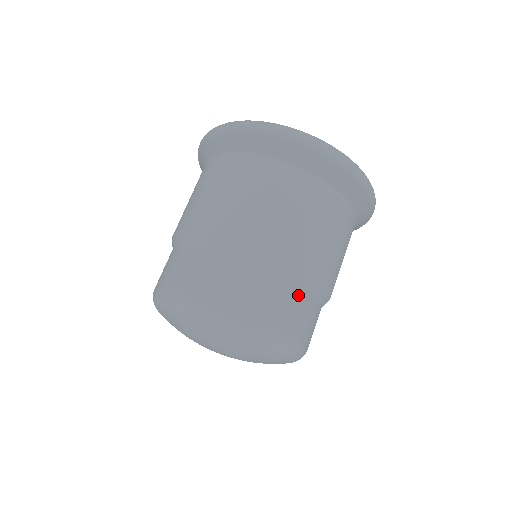
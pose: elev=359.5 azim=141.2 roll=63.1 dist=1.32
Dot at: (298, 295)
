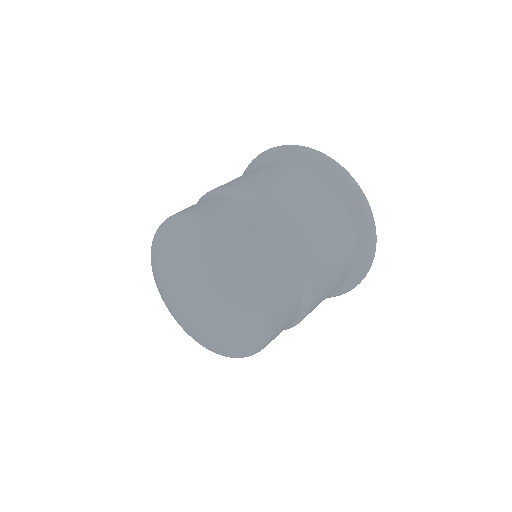
Dot at: (249, 213)
